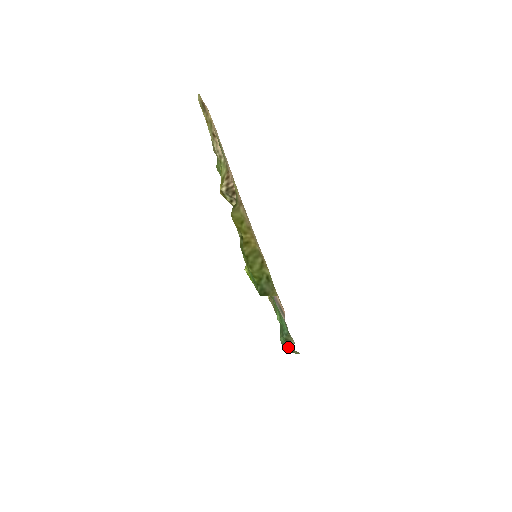
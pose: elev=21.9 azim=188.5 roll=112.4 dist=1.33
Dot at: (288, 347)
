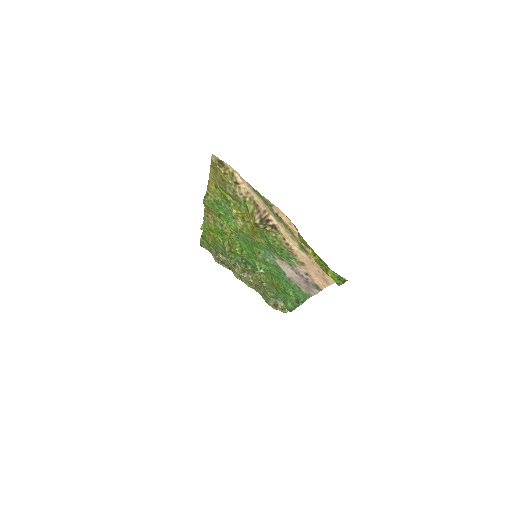
Dot at: occluded
